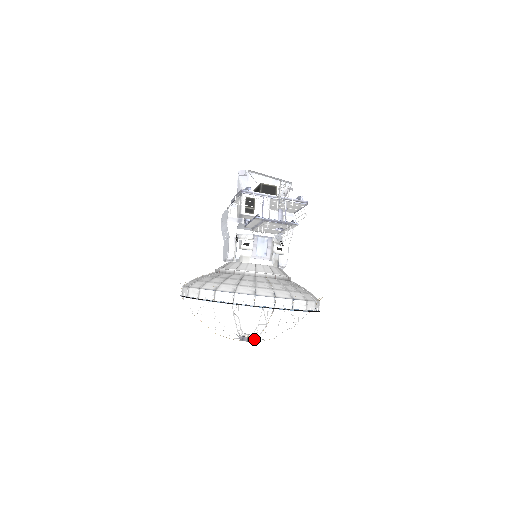
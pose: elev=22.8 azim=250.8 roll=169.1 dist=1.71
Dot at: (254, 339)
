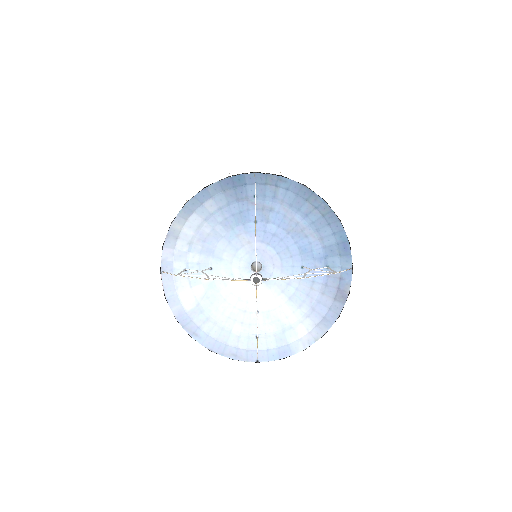
Dot at: (269, 279)
